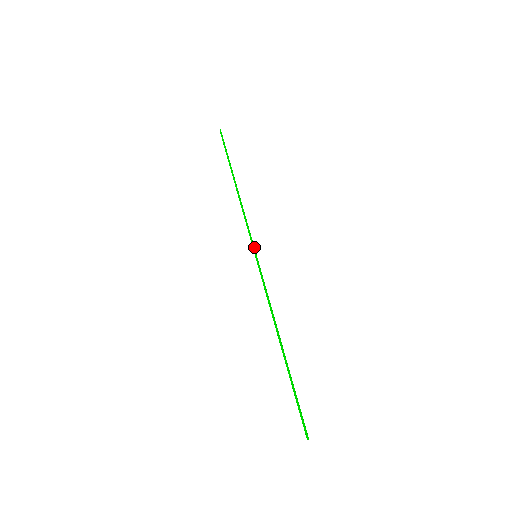
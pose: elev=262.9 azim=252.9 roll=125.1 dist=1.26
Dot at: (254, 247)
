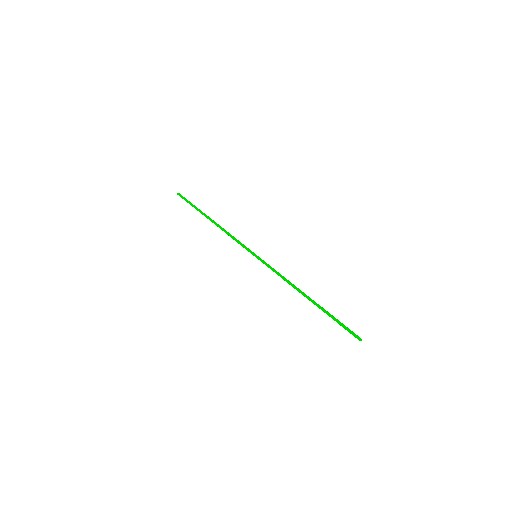
Dot at: (251, 251)
